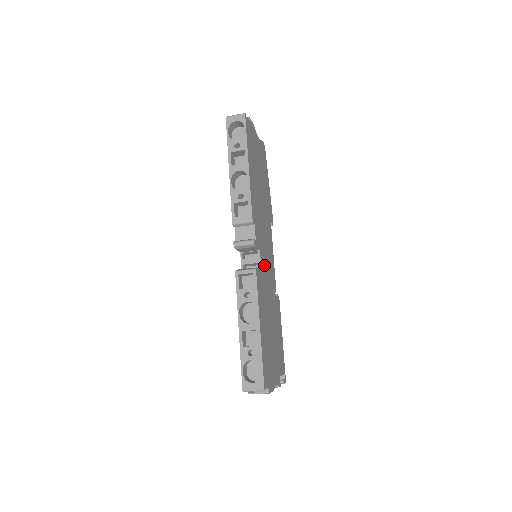
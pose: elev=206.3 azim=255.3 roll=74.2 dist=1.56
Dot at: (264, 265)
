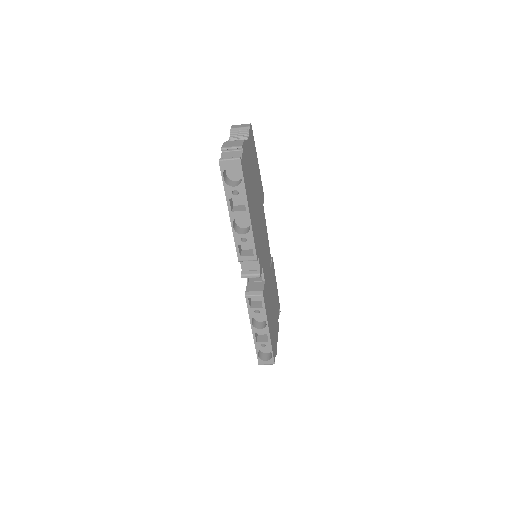
Dot at: (265, 268)
